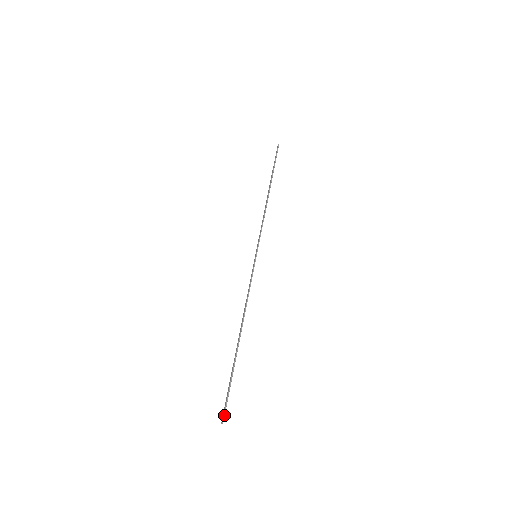
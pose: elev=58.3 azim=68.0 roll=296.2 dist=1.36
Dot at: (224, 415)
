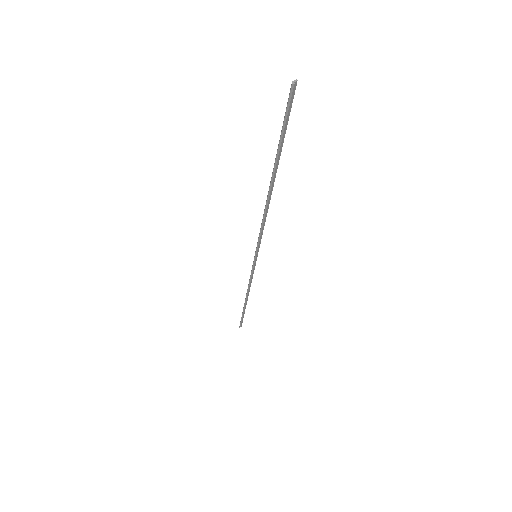
Dot at: (294, 91)
